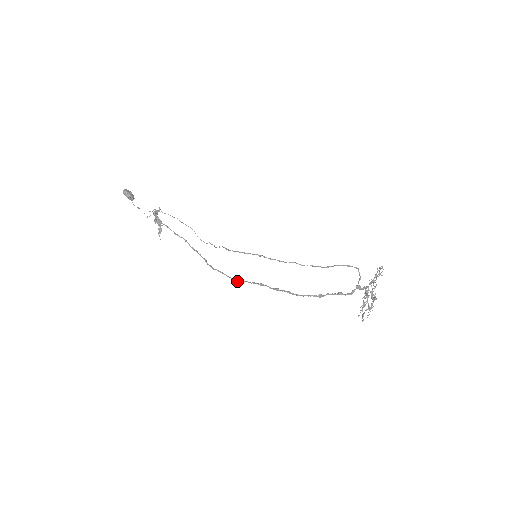
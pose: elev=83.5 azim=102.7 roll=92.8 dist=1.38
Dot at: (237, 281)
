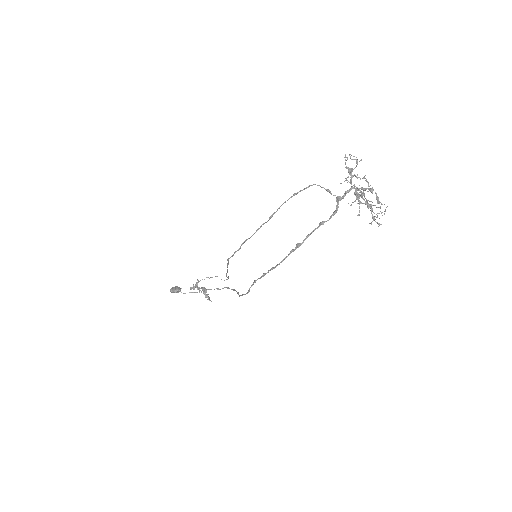
Dot at: occluded
